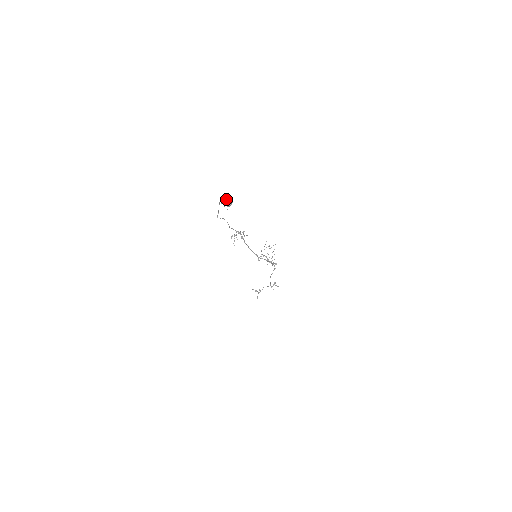
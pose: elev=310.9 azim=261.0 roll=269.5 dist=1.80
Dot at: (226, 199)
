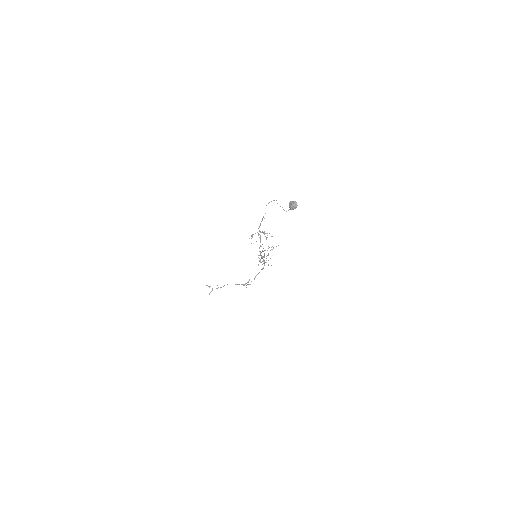
Dot at: (292, 201)
